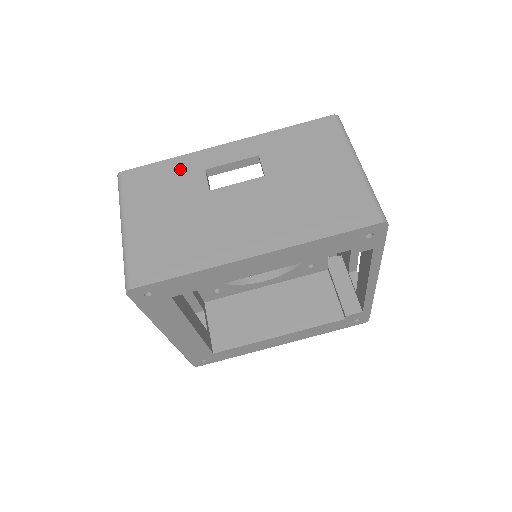
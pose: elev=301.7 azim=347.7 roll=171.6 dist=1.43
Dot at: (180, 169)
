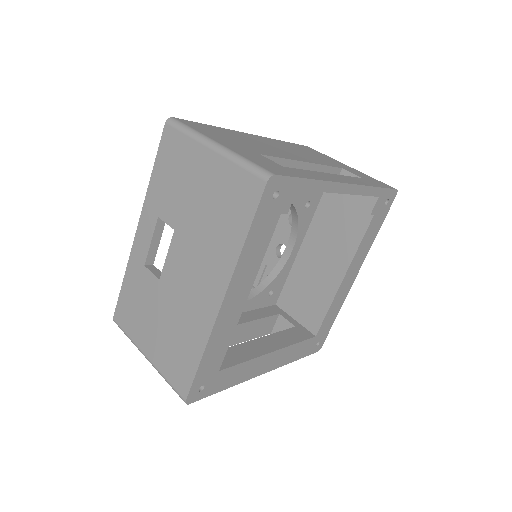
Dot at: (134, 281)
